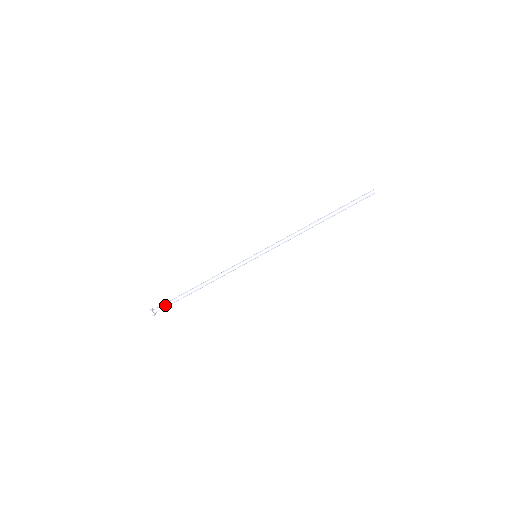
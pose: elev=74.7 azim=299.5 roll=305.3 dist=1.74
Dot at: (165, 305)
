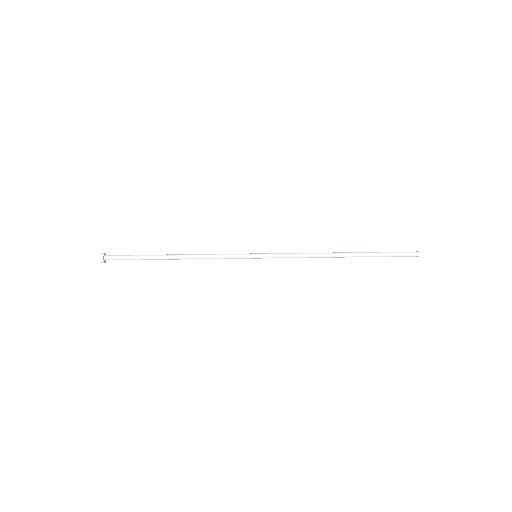
Dot at: (122, 257)
